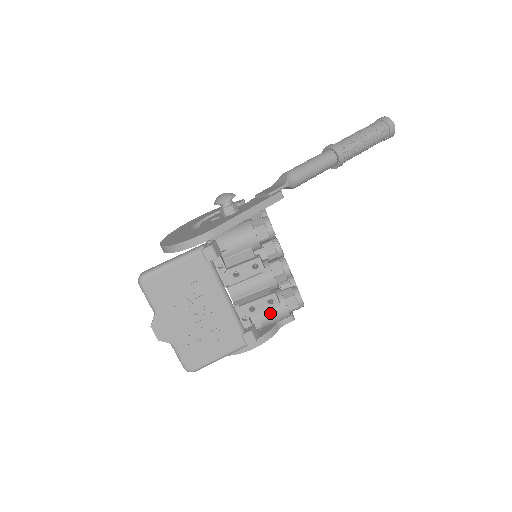
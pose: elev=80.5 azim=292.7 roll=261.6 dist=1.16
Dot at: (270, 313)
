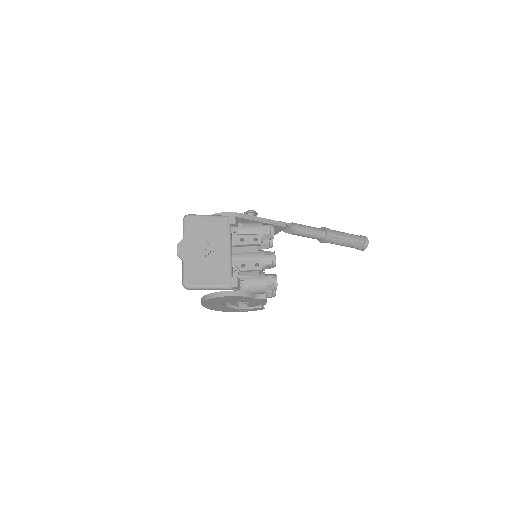
Dot at: (253, 279)
